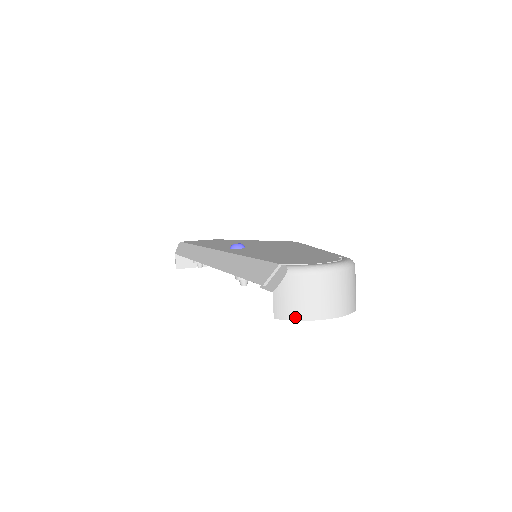
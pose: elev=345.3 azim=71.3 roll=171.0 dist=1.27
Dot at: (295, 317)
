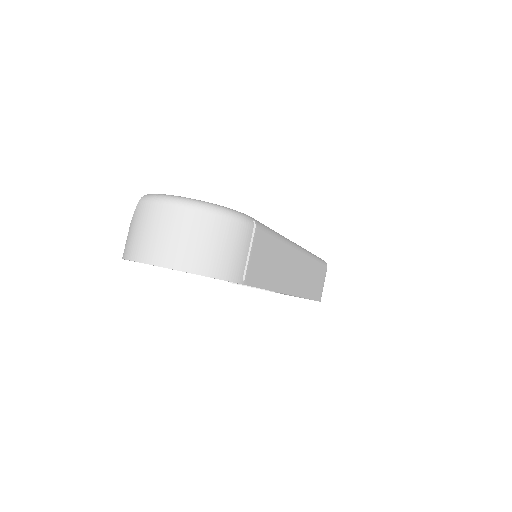
Dot at: (130, 255)
